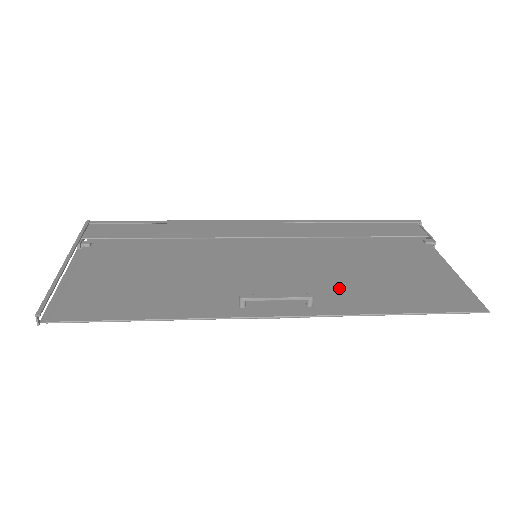
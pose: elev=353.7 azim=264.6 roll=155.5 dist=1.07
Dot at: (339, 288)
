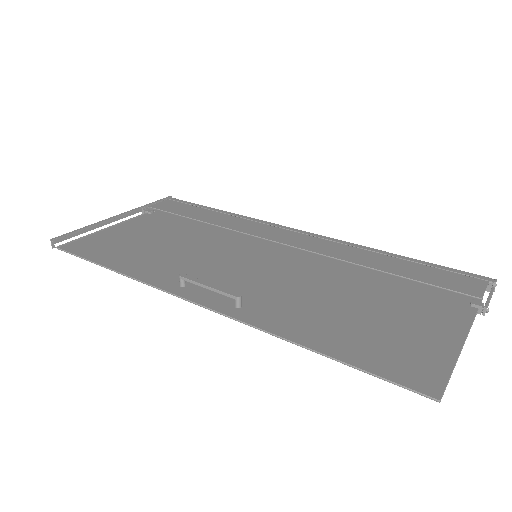
Dot at: (289, 305)
